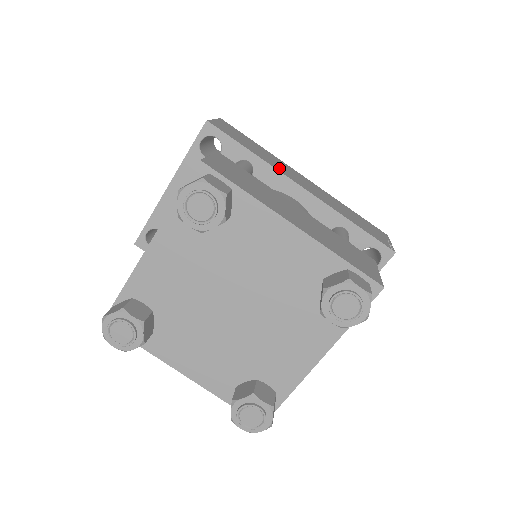
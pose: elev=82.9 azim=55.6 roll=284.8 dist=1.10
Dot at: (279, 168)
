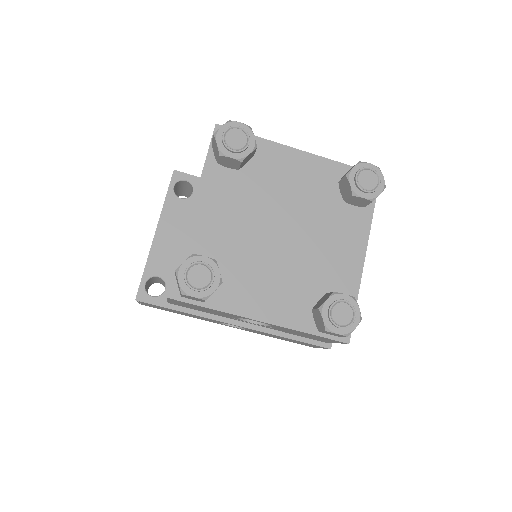
Dot at: occluded
